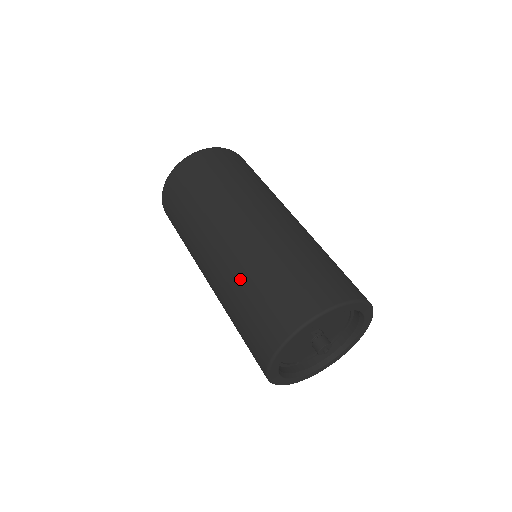
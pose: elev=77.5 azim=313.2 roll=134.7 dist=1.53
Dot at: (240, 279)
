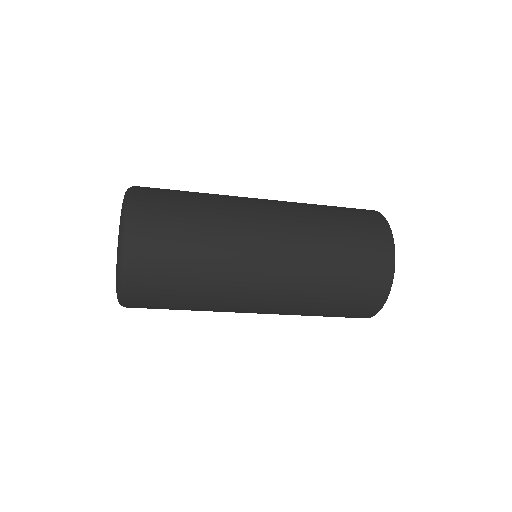
Dot at: (320, 245)
